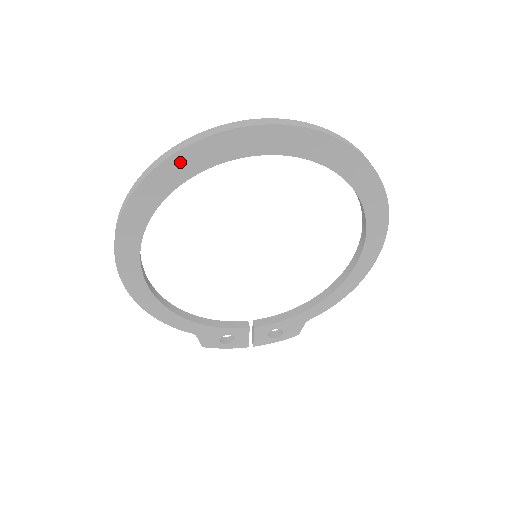
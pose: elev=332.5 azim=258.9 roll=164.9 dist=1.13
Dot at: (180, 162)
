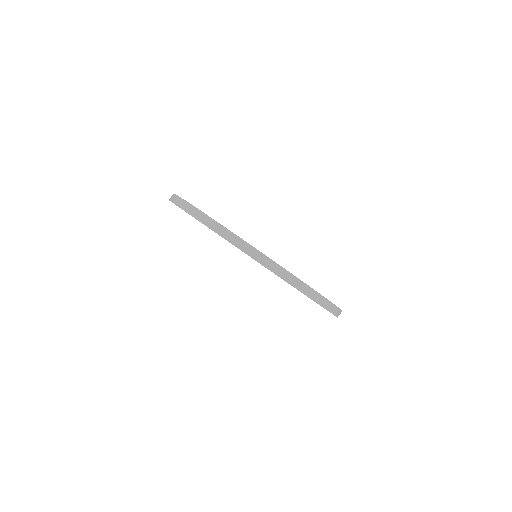
Dot at: occluded
